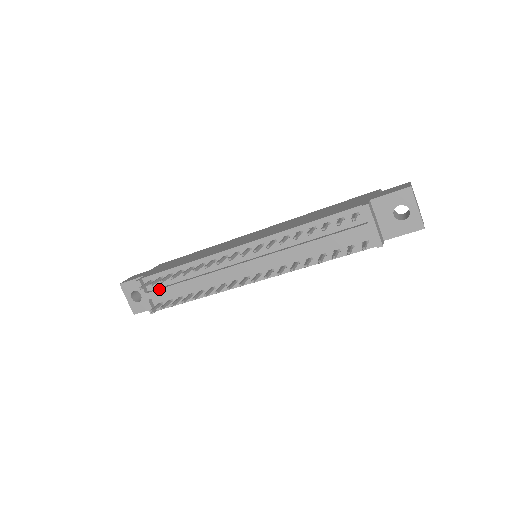
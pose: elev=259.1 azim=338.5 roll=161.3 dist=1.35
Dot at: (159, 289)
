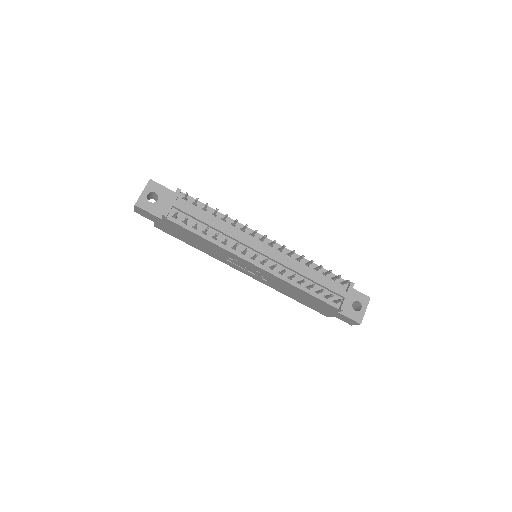
Dot at: (189, 208)
